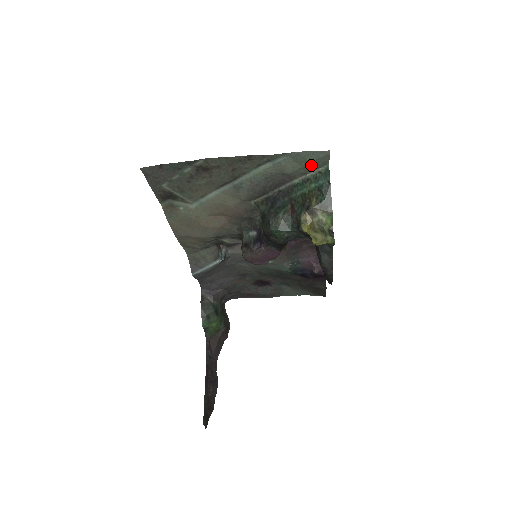
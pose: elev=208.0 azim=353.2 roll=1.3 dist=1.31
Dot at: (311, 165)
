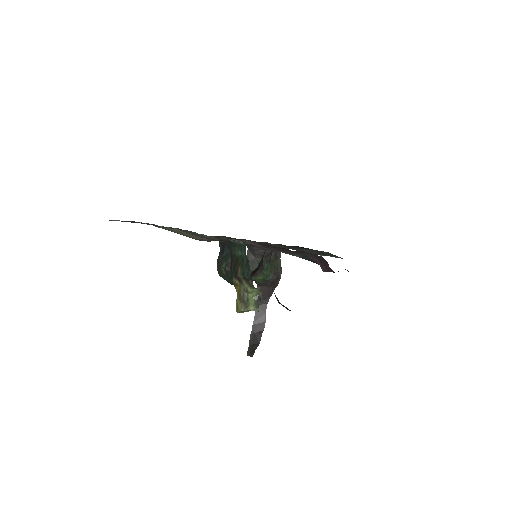
Dot at: occluded
